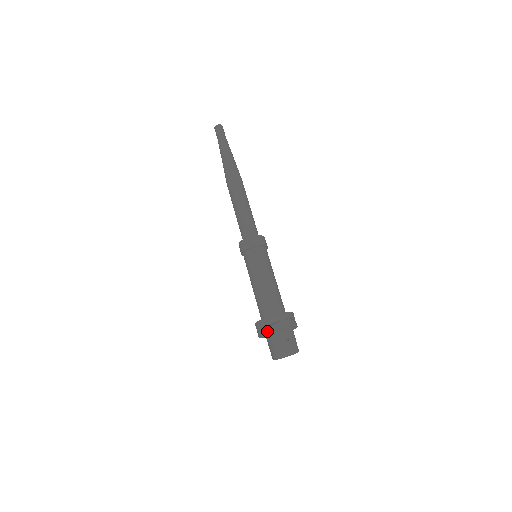
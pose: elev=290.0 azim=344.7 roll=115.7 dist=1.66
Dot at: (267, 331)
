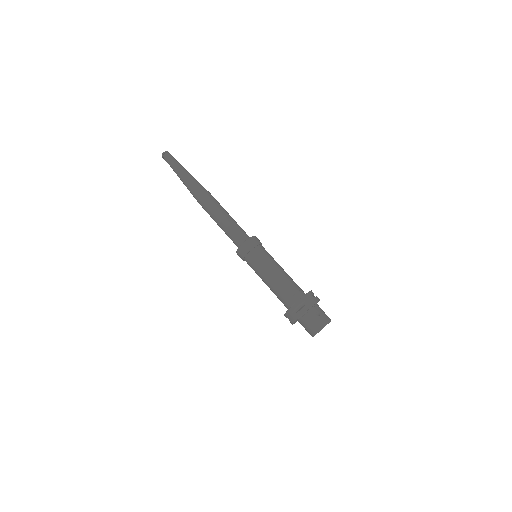
Dot at: (300, 316)
